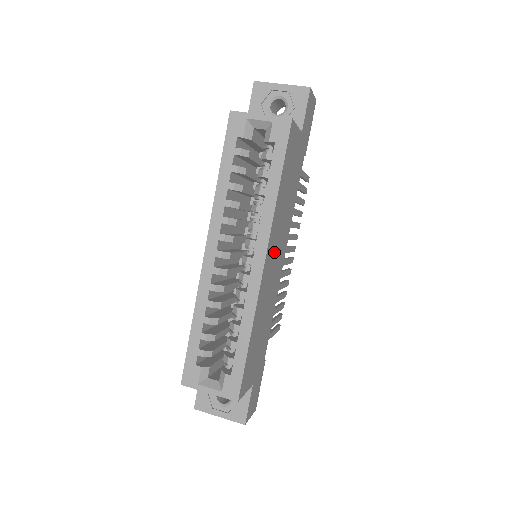
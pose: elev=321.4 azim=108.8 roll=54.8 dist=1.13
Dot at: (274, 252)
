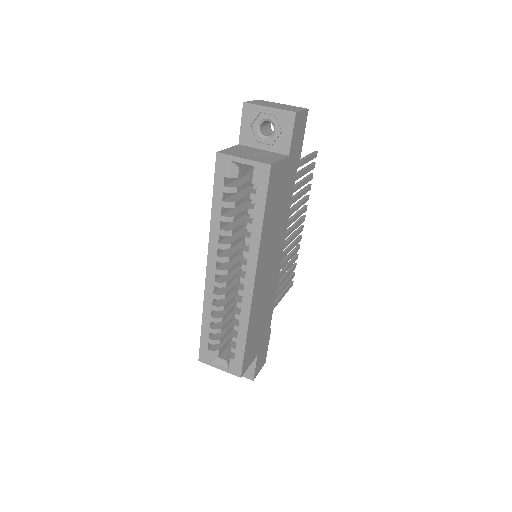
Dot at: (266, 264)
